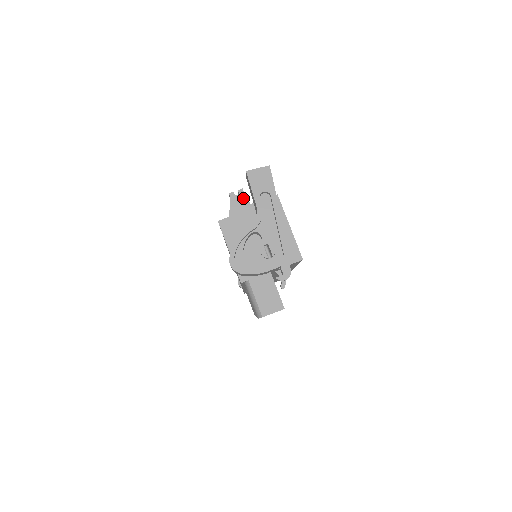
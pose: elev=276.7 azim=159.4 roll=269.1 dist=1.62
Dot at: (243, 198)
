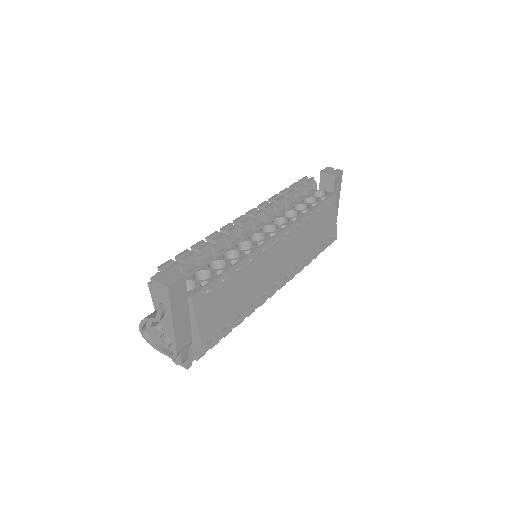
Dot at: occluded
